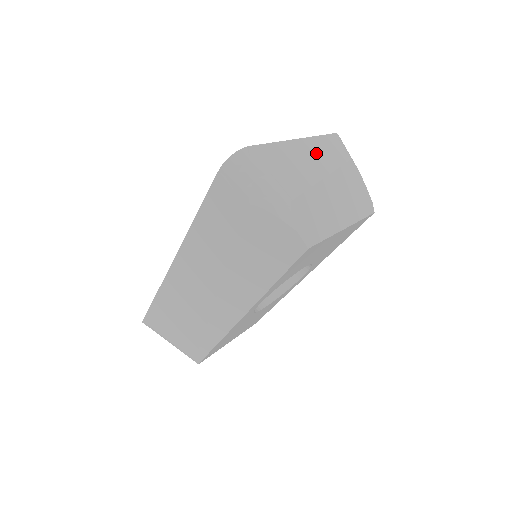
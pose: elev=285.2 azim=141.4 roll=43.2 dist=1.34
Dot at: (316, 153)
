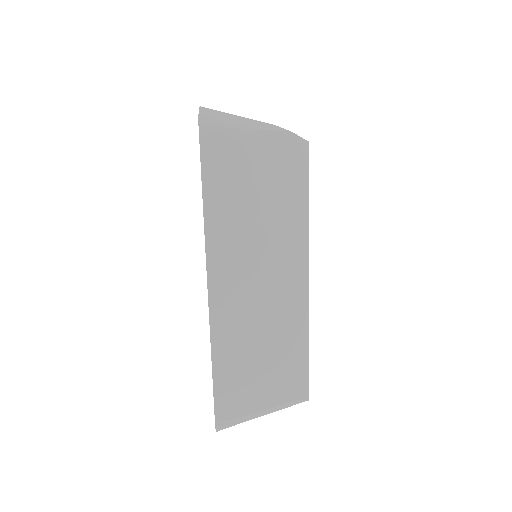
Dot at: occluded
